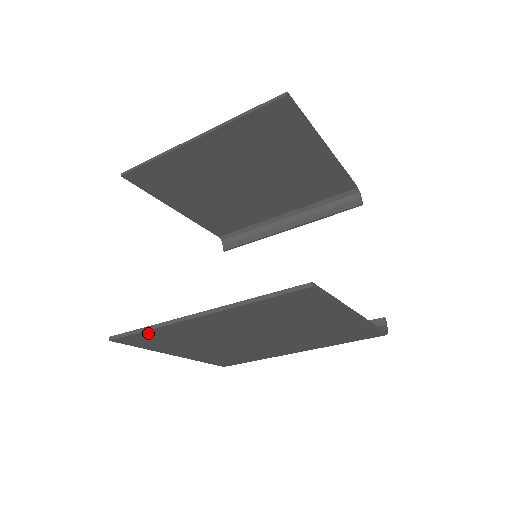
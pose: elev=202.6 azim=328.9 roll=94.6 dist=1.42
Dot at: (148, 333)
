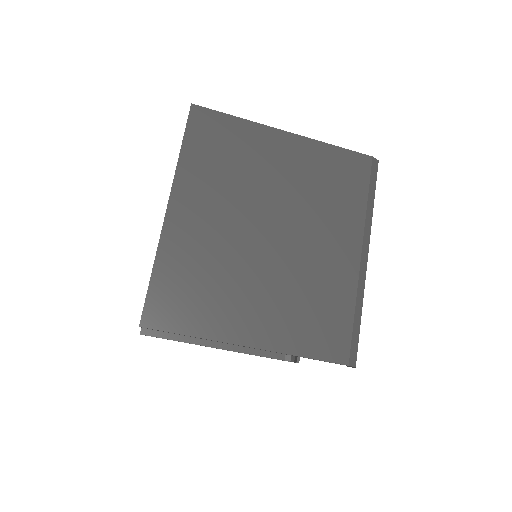
Dot at: (159, 279)
